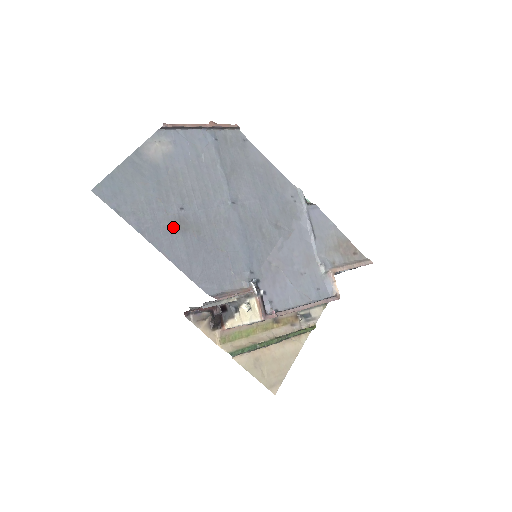
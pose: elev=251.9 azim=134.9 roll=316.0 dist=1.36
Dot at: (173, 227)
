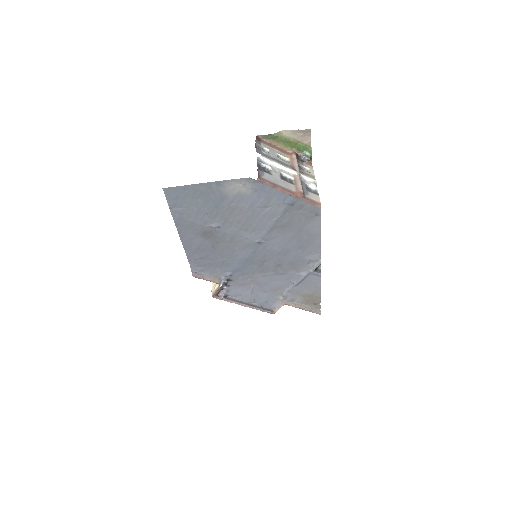
Dot at: (202, 232)
